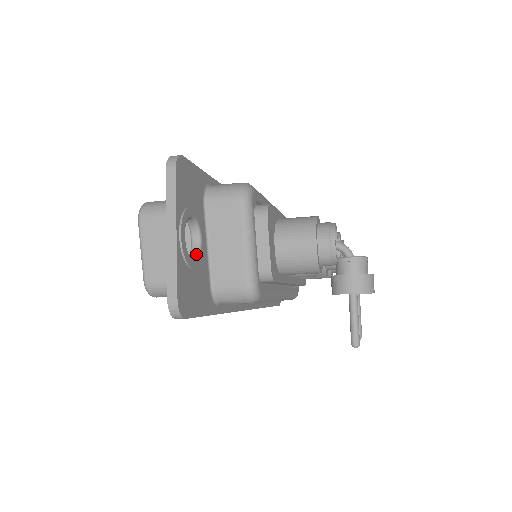
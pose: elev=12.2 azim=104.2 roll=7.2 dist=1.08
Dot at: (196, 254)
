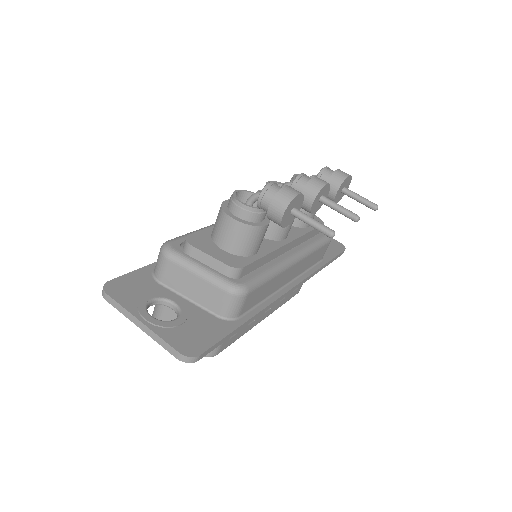
Dot at: (178, 314)
